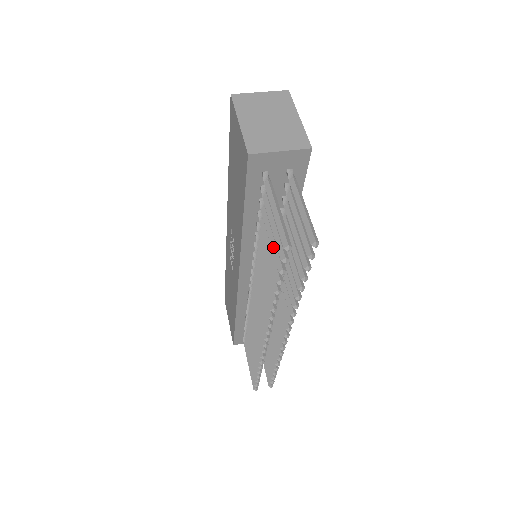
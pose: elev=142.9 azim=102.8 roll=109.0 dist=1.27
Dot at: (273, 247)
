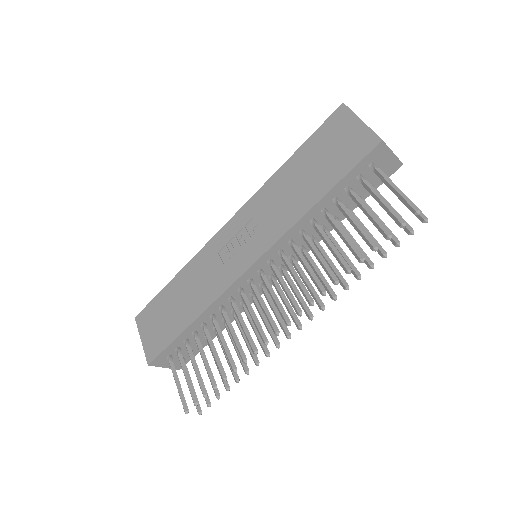
Dot at: (375, 219)
